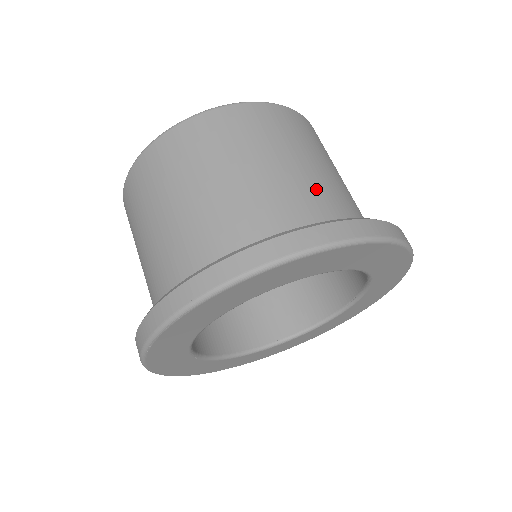
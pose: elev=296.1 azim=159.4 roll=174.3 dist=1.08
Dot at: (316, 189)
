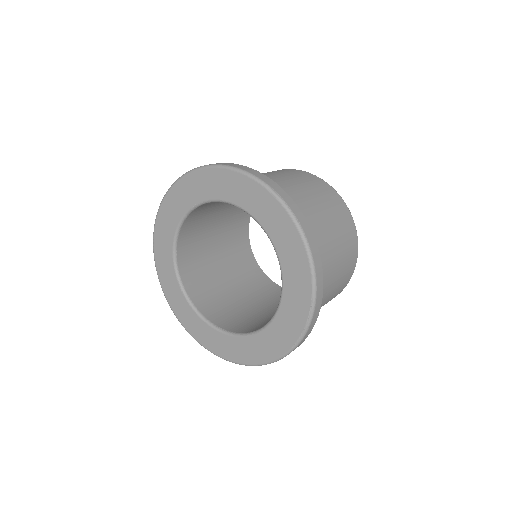
Dot at: occluded
